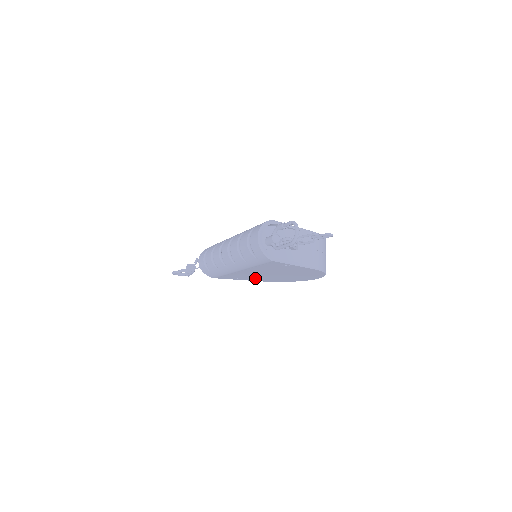
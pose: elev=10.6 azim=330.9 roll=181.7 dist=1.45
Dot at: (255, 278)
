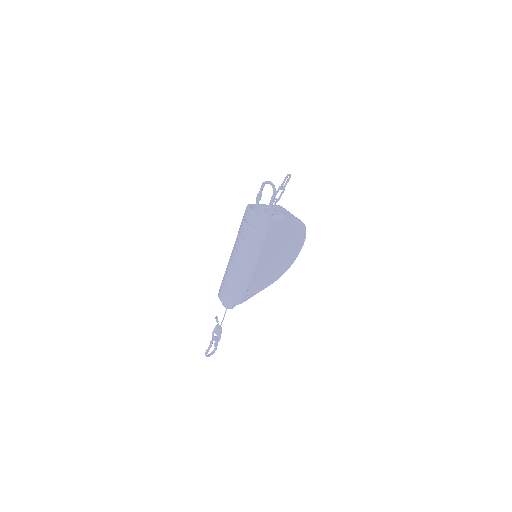
Dot at: (267, 279)
